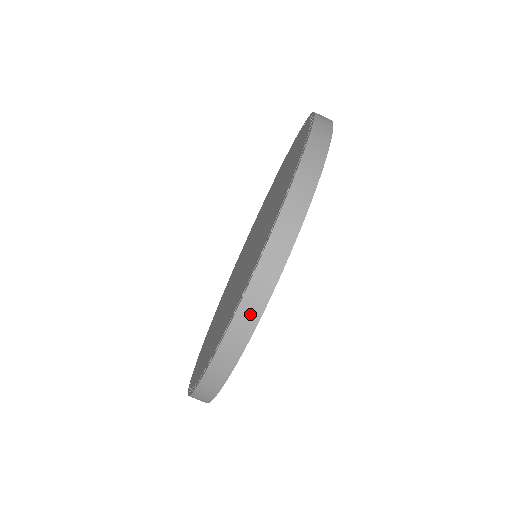
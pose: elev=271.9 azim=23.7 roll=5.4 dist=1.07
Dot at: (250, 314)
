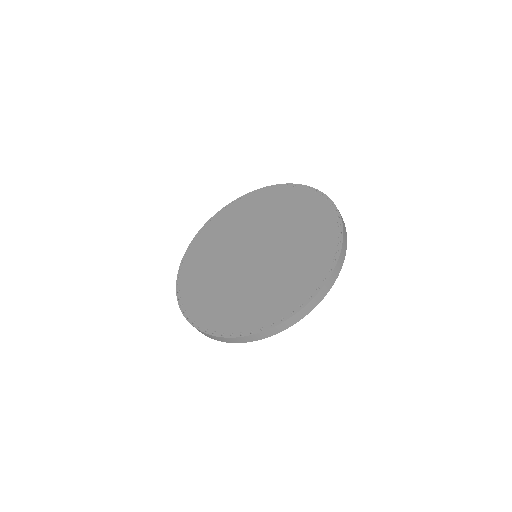
Dot at: (326, 290)
